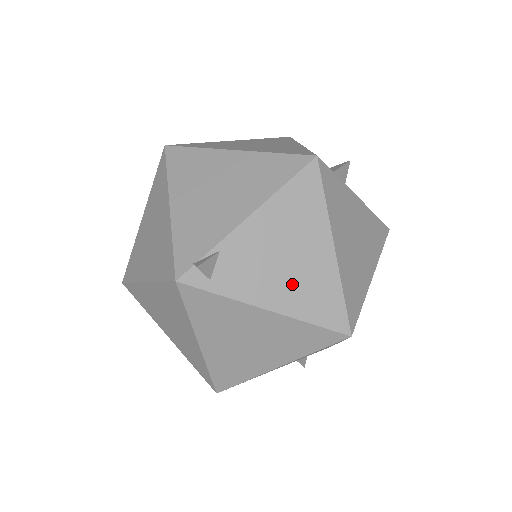
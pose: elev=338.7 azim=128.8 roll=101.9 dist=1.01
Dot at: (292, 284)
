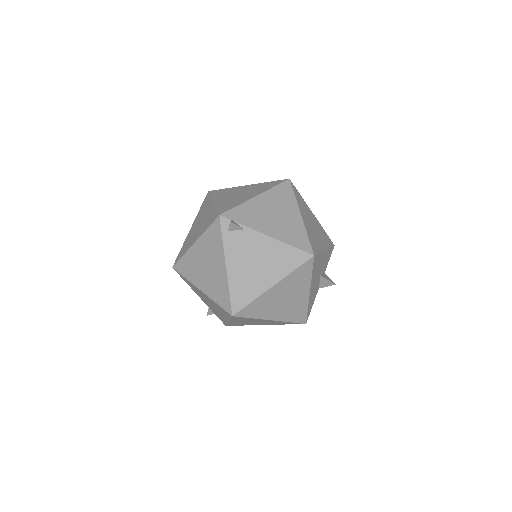
Dot at: (244, 273)
